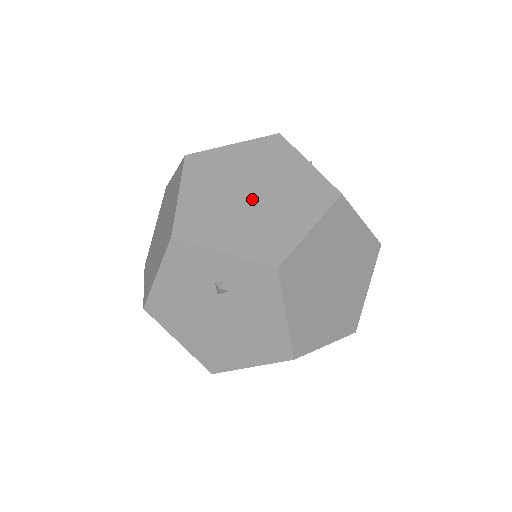
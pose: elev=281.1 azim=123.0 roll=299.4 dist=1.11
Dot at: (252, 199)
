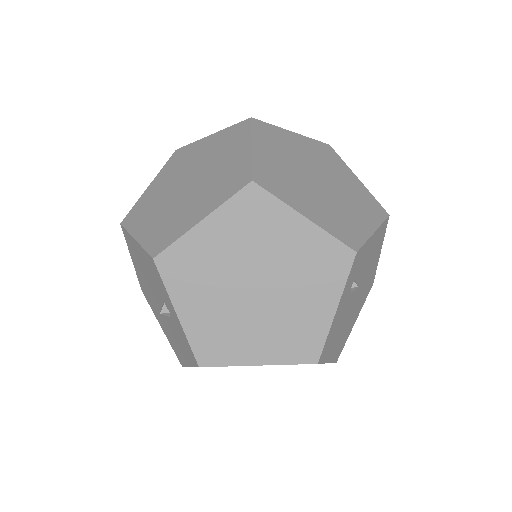
Dot at: (250, 294)
